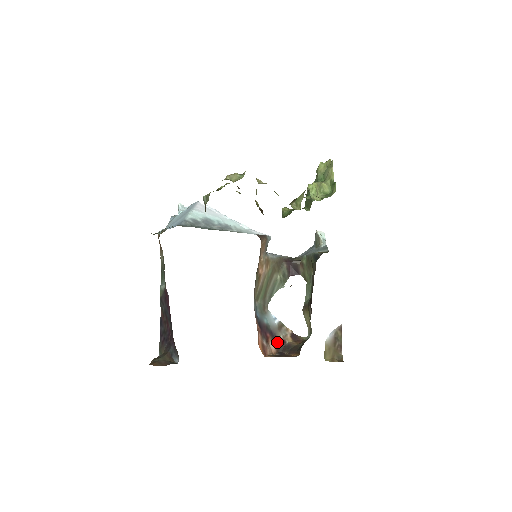
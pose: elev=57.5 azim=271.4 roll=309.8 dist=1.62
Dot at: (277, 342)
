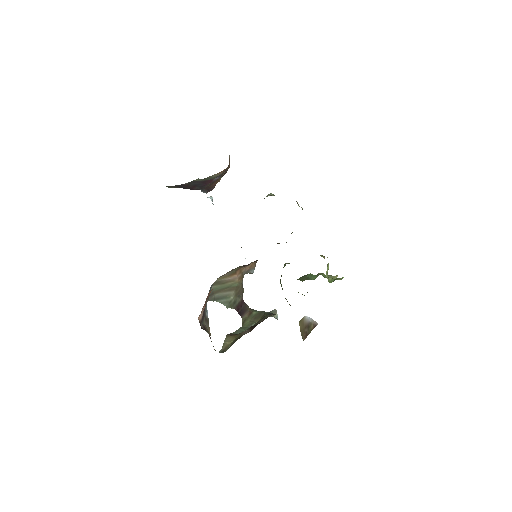
Dot at: (202, 321)
